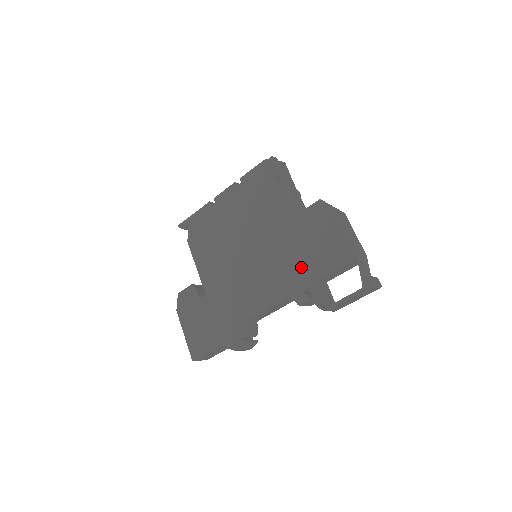
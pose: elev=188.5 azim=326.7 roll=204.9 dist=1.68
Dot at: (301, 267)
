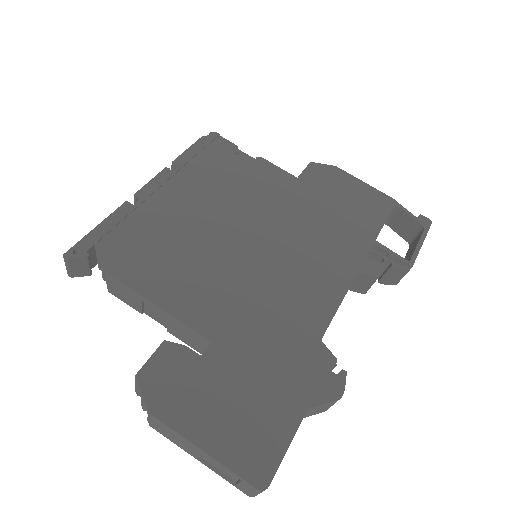
Dot at: (345, 233)
